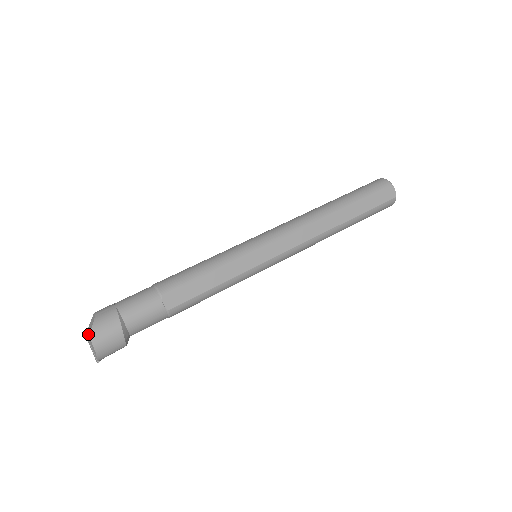
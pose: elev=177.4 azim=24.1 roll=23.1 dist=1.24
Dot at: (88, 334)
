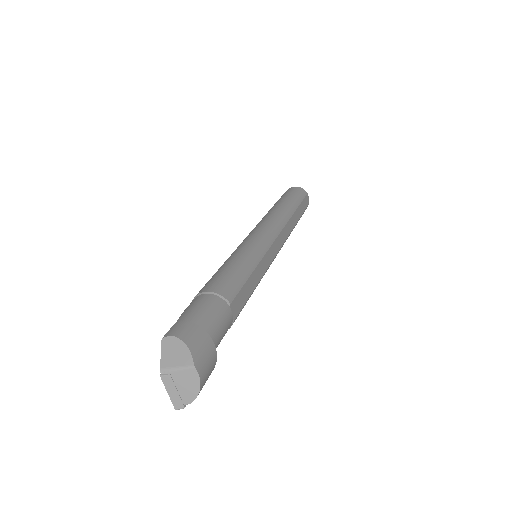
Dot at: (186, 366)
